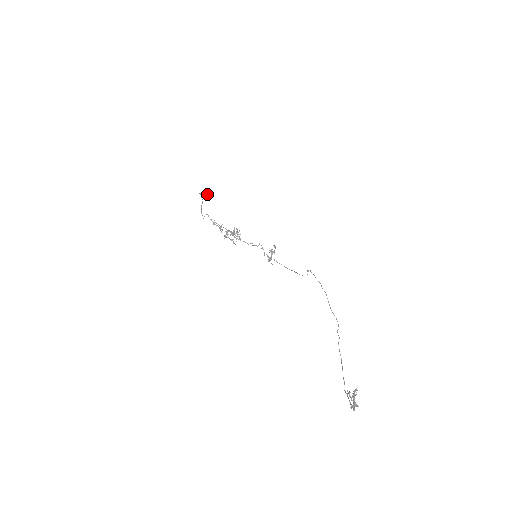
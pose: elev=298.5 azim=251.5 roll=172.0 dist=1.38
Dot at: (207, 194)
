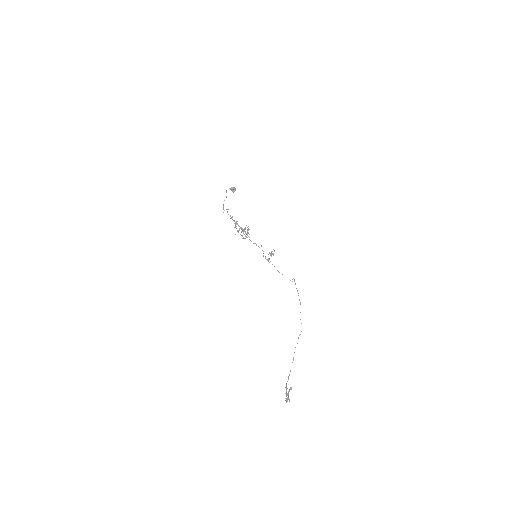
Dot at: (233, 189)
